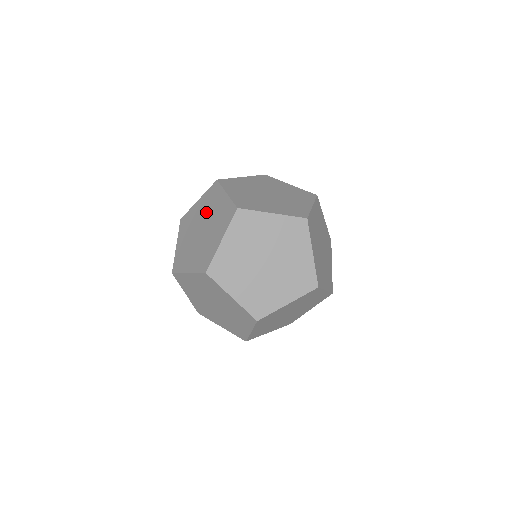
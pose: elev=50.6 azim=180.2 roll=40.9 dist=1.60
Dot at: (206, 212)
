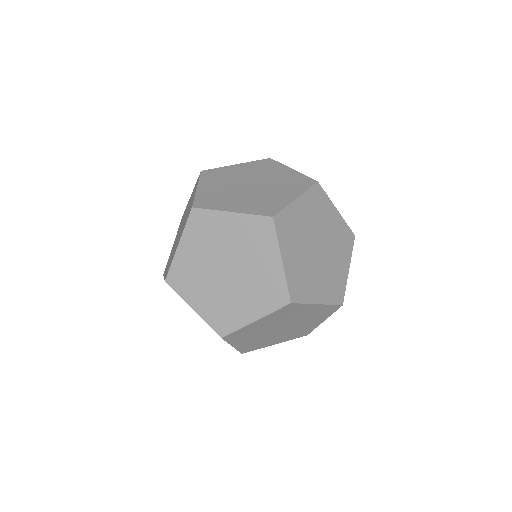
Dot at: (187, 209)
